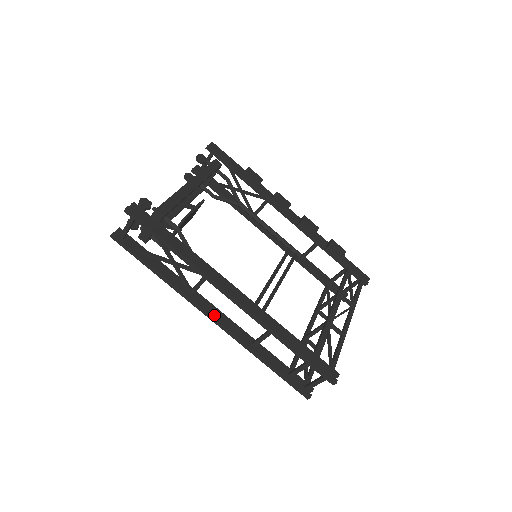
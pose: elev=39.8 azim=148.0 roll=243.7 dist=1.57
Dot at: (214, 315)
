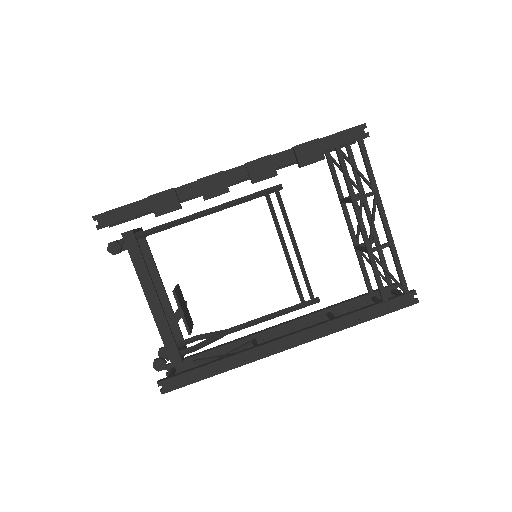
Dot at: (284, 333)
